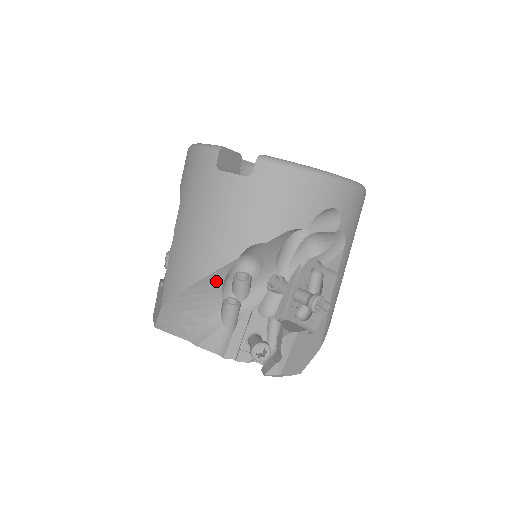
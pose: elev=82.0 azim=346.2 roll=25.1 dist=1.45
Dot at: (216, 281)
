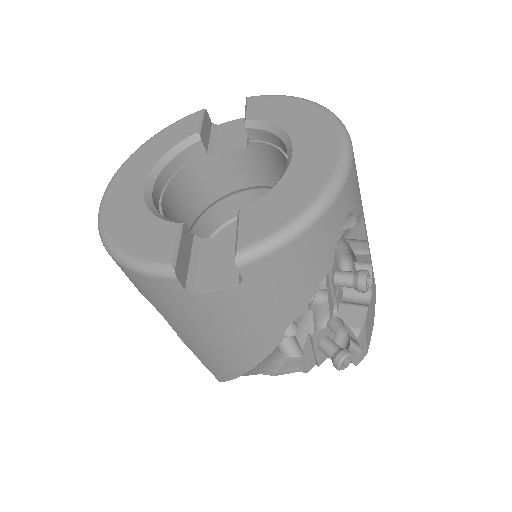
Dot at: occluded
